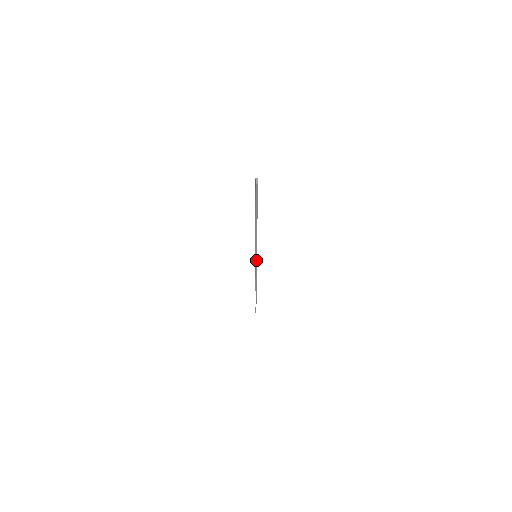
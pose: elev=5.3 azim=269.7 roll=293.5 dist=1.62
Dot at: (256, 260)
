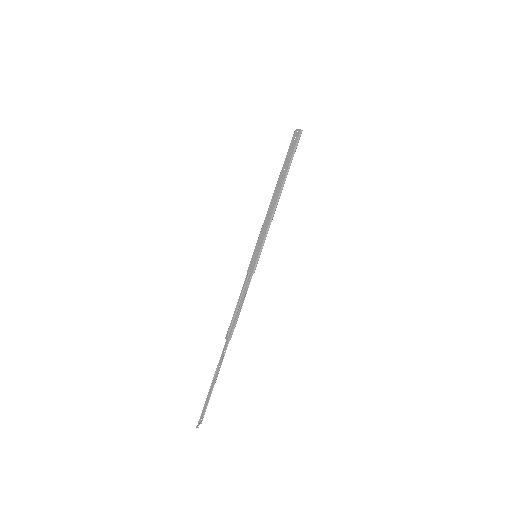
Dot at: (258, 258)
